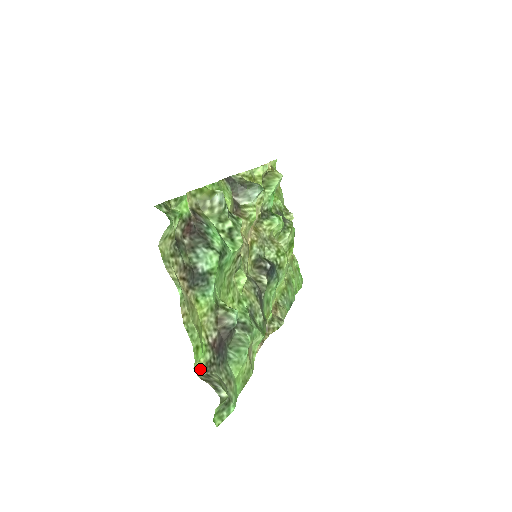
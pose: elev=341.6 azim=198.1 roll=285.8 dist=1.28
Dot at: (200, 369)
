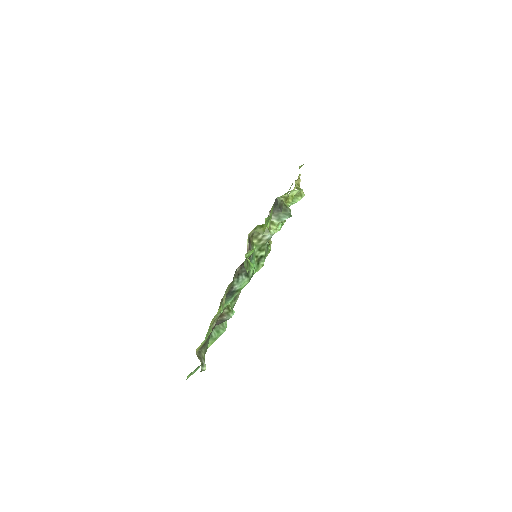
Dot at: (199, 348)
